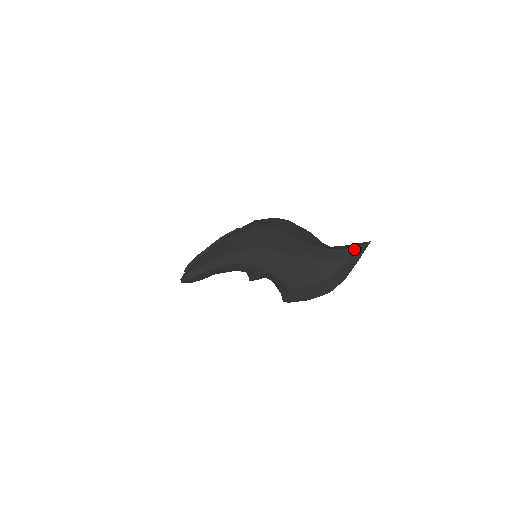
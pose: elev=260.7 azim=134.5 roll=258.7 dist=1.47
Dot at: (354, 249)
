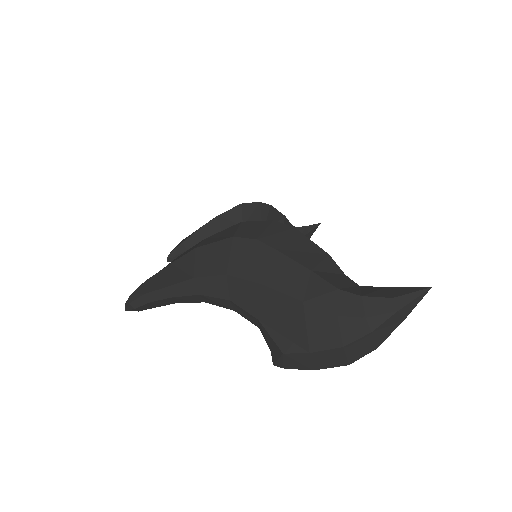
Dot at: (400, 299)
